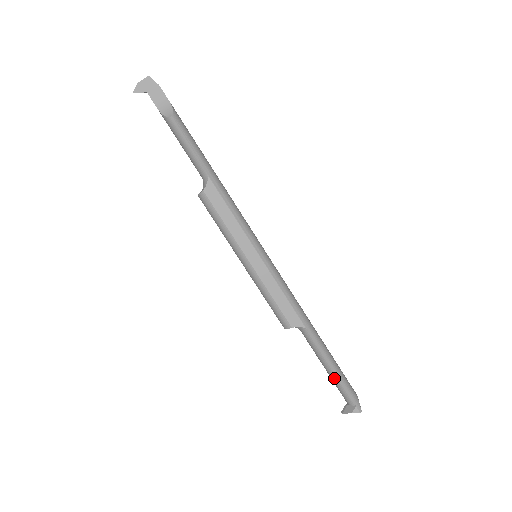
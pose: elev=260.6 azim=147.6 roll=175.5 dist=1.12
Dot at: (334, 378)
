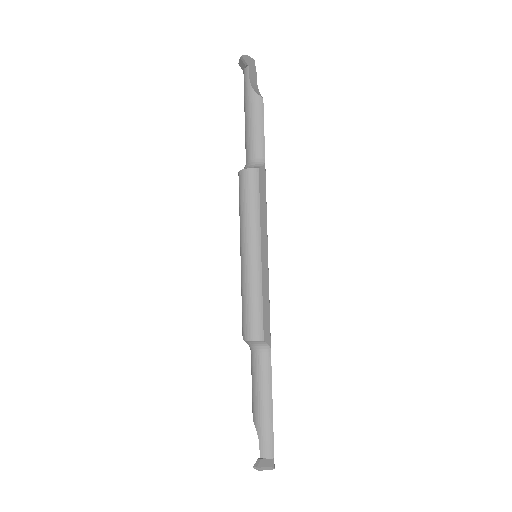
Dot at: (268, 418)
